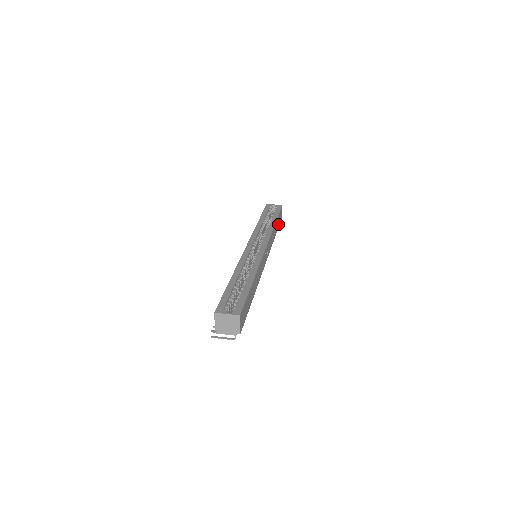
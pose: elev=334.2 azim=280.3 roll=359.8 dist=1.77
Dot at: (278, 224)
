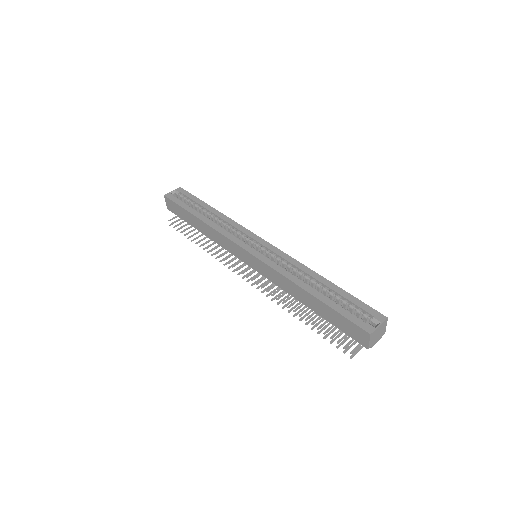
Dot at: occluded
